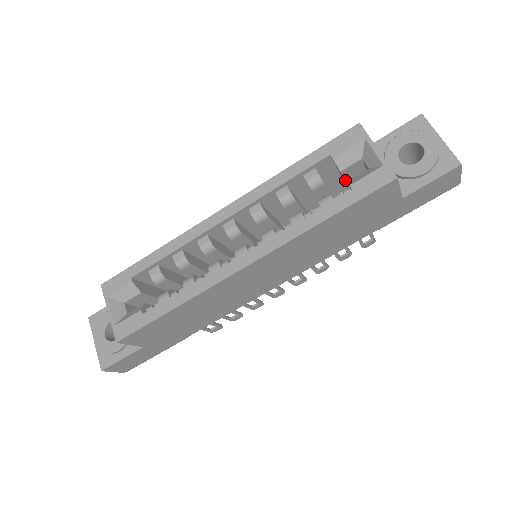
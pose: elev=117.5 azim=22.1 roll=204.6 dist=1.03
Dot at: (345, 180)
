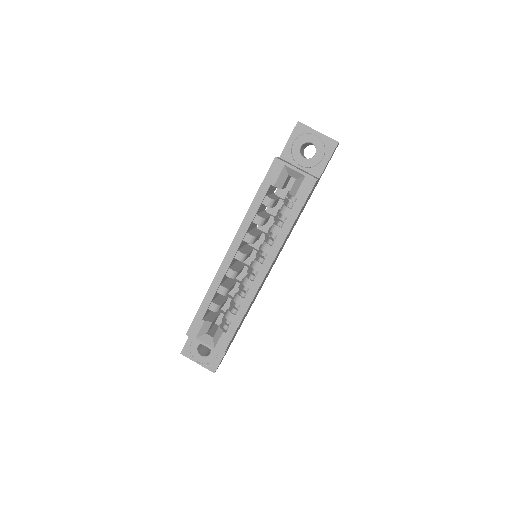
Dot at: (283, 188)
